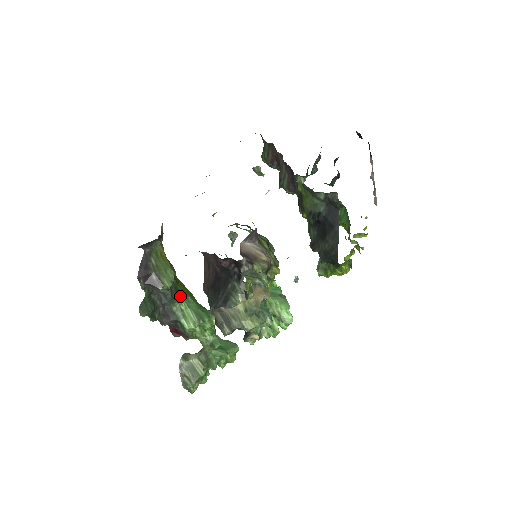
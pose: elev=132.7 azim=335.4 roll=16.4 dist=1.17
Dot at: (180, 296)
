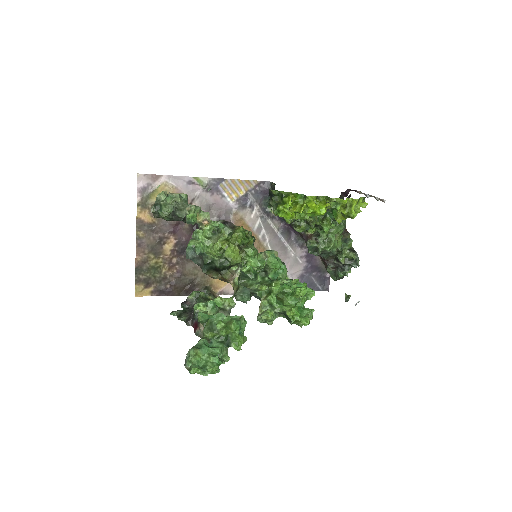
Dot at: occluded
